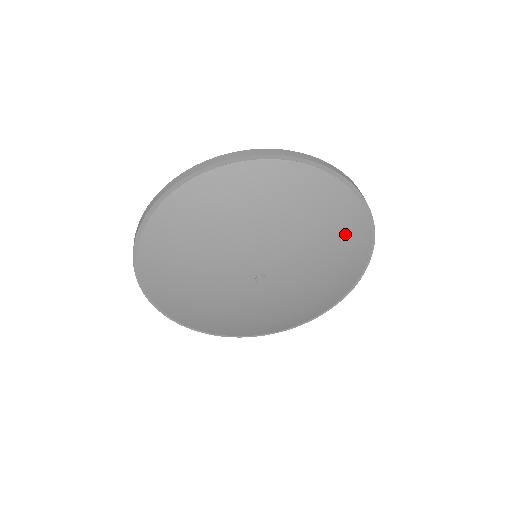
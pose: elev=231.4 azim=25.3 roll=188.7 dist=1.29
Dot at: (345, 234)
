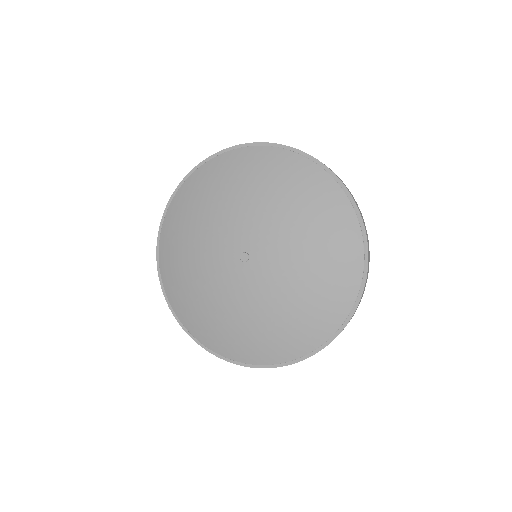
Dot at: (286, 177)
